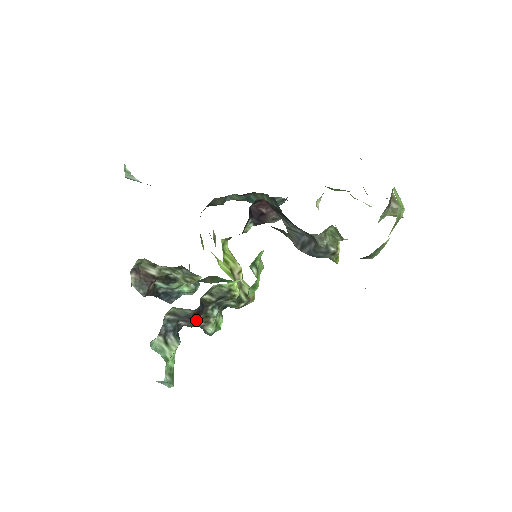
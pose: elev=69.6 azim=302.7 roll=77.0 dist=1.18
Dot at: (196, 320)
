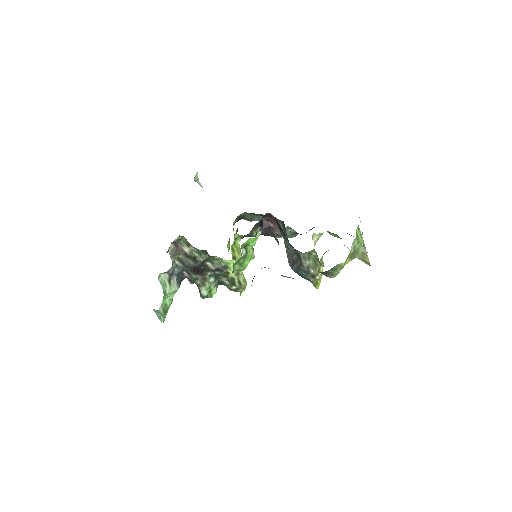
Dot at: (195, 274)
